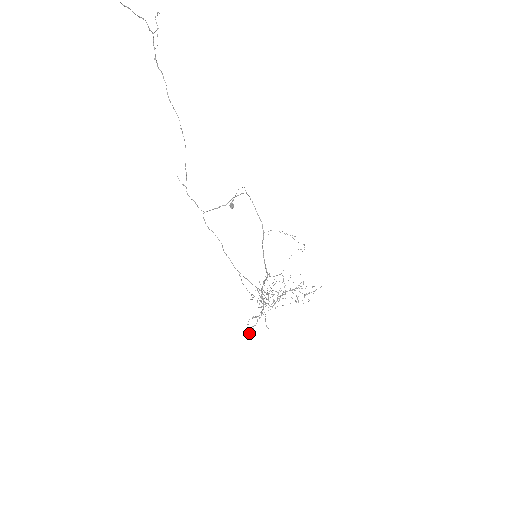
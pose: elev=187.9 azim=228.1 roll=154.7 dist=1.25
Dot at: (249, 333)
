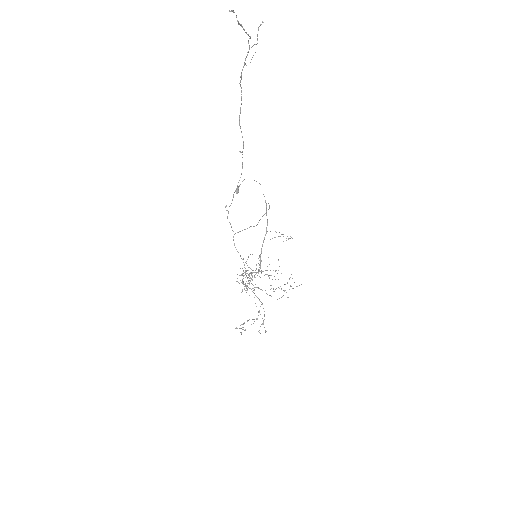
Dot at: (241, 333)
